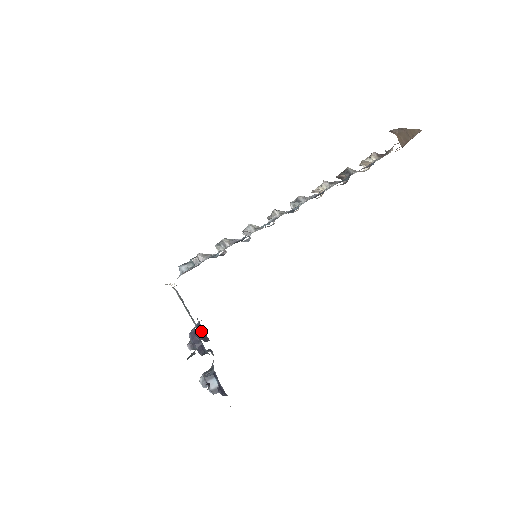
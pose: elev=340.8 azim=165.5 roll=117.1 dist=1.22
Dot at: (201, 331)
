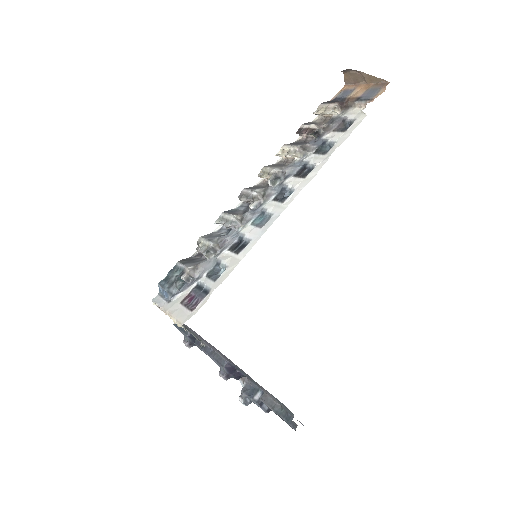
Dot at: (195, 339)
